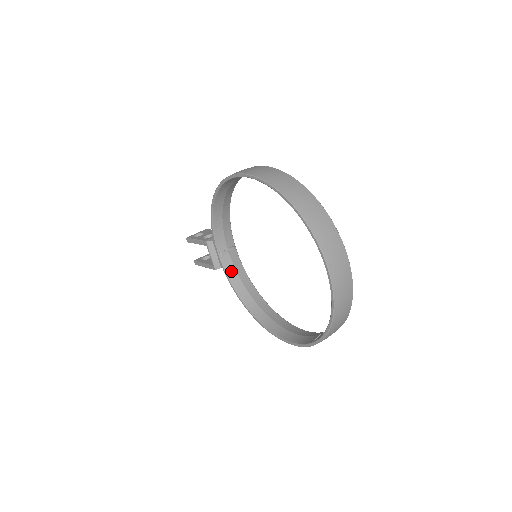
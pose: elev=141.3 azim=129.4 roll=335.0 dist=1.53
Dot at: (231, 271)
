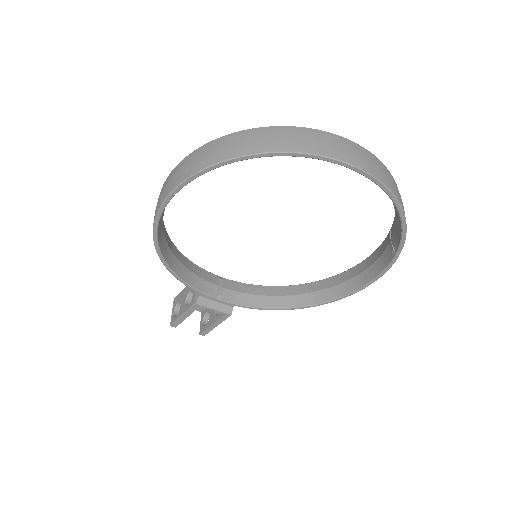
Dot at: (244, 299)
